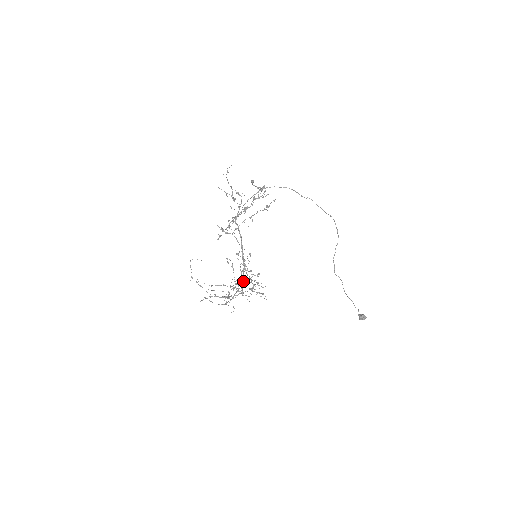
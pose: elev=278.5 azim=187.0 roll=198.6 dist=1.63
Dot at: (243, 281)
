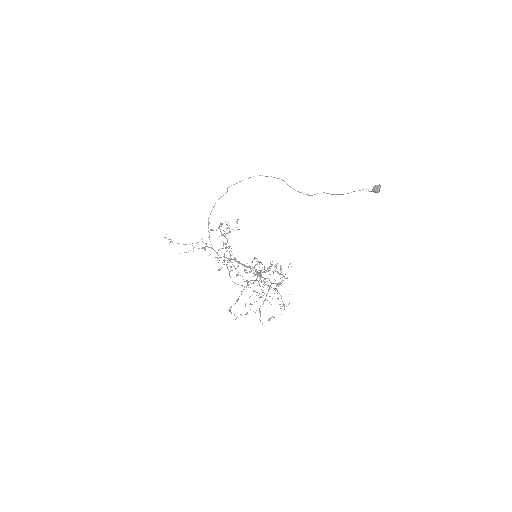
Dot at: (255, 275)
